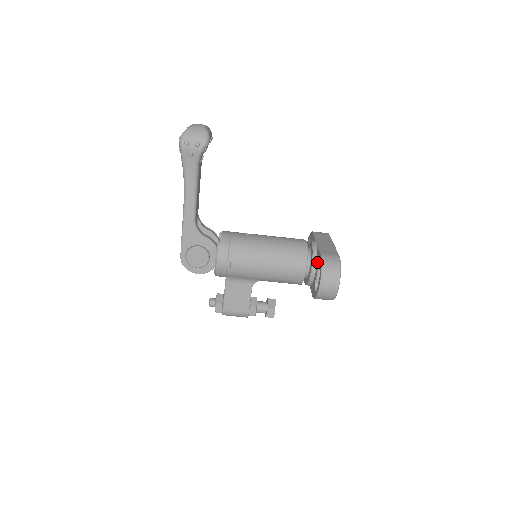
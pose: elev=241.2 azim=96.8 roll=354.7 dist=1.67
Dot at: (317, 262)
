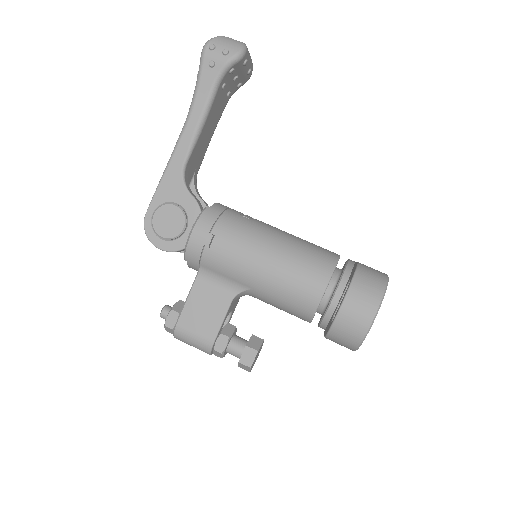
Dot at: (348, 279)
